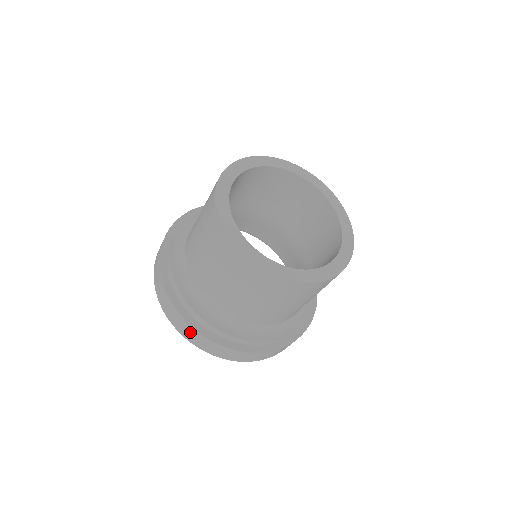
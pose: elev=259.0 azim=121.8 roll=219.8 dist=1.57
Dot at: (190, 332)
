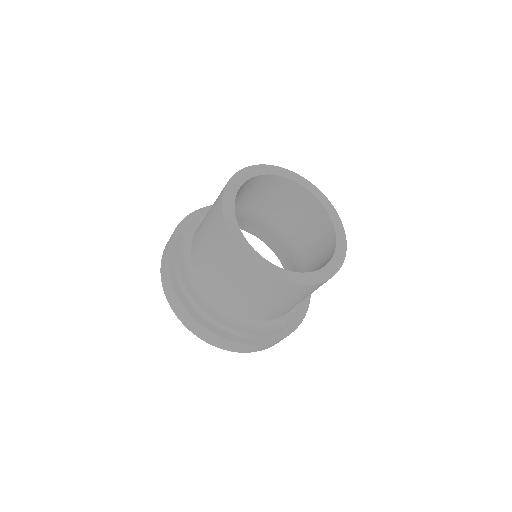
Dot at: (225, 343)
